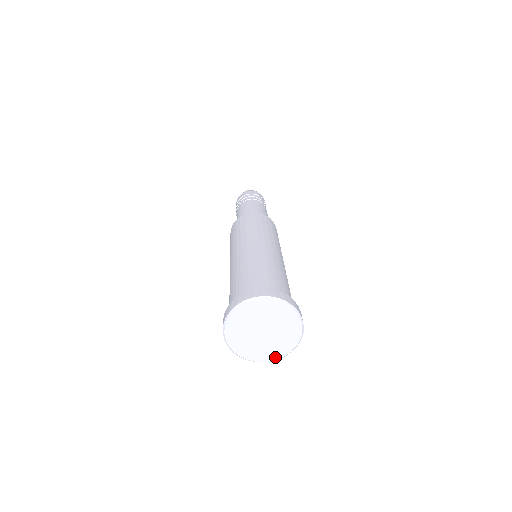
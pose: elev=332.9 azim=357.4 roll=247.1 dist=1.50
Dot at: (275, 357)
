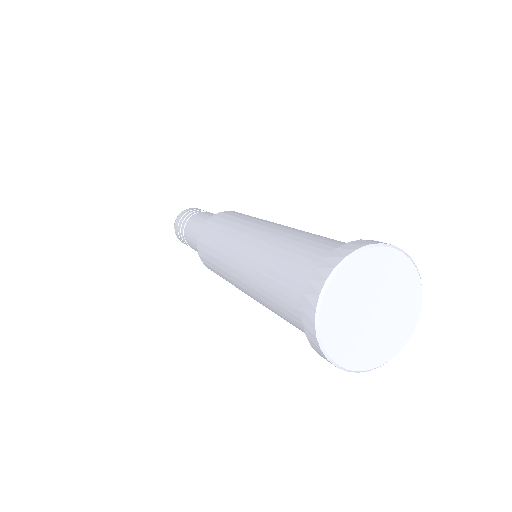
Dot at: (378, 361)
